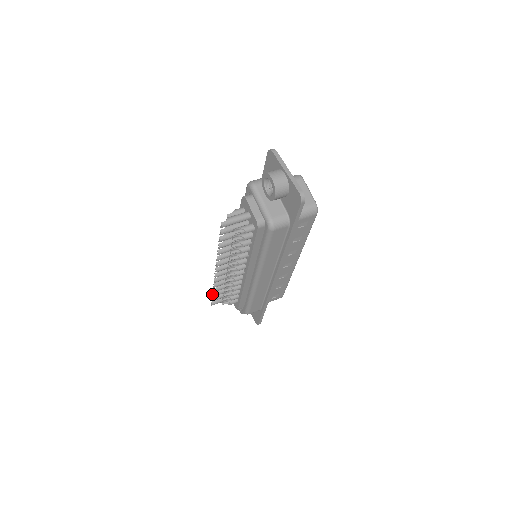
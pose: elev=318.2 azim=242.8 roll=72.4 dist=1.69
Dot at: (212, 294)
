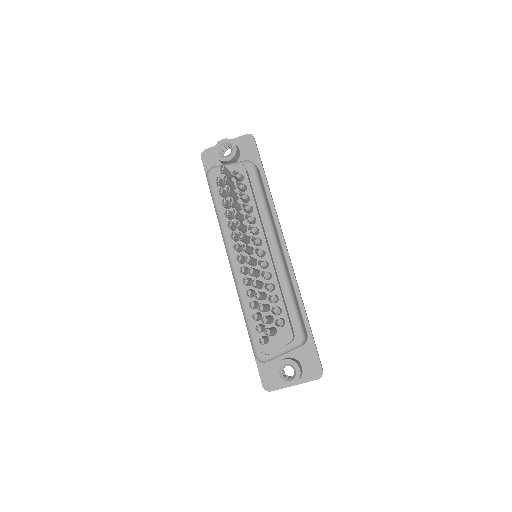
Dot at: (260, 304)
